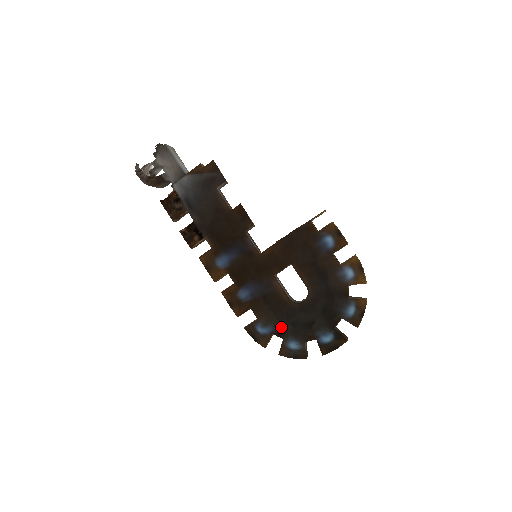
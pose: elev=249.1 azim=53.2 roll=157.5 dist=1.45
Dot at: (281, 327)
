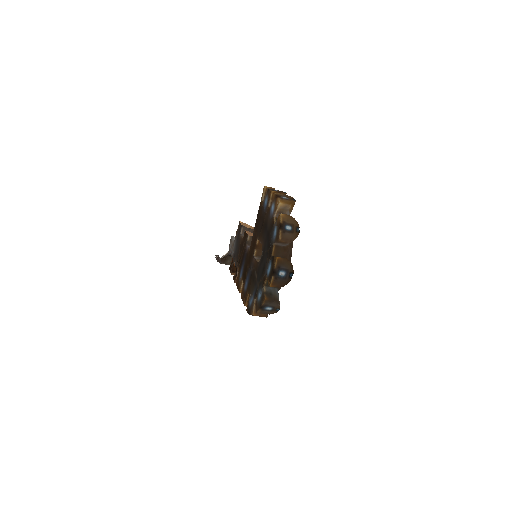
Dot at: (256, 288)
